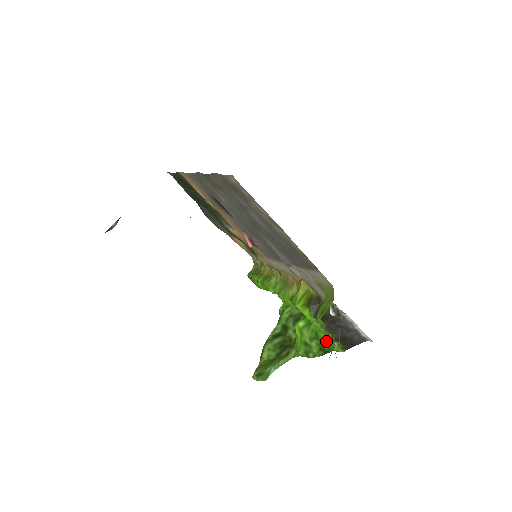
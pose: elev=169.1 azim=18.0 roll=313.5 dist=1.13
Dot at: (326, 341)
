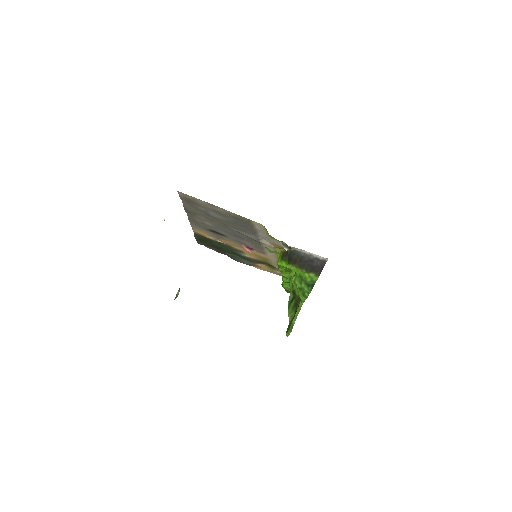
Dot at: (306, 277)
